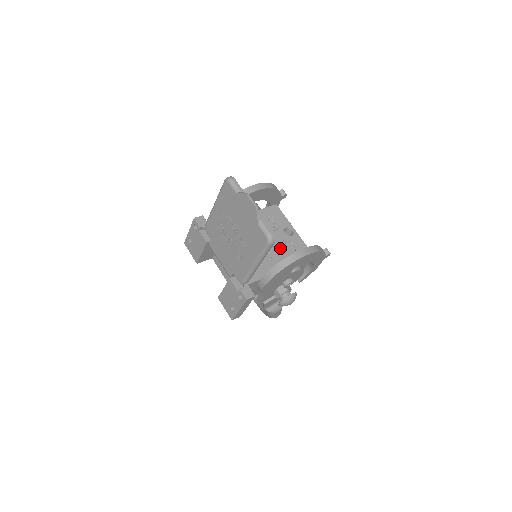
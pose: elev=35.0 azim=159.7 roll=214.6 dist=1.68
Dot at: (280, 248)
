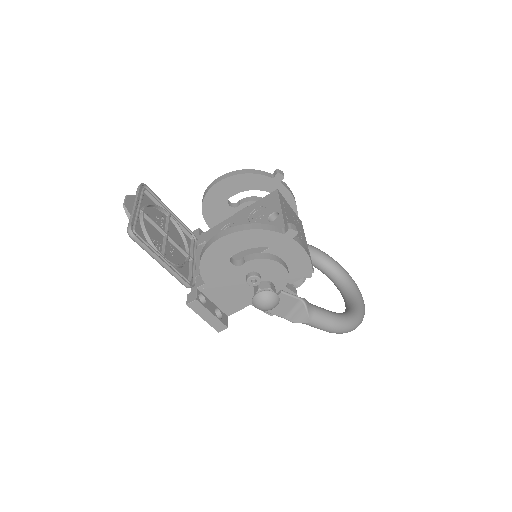
Dot at: occluded
